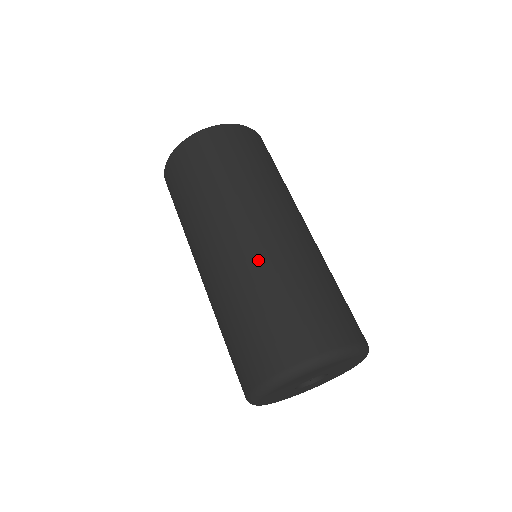
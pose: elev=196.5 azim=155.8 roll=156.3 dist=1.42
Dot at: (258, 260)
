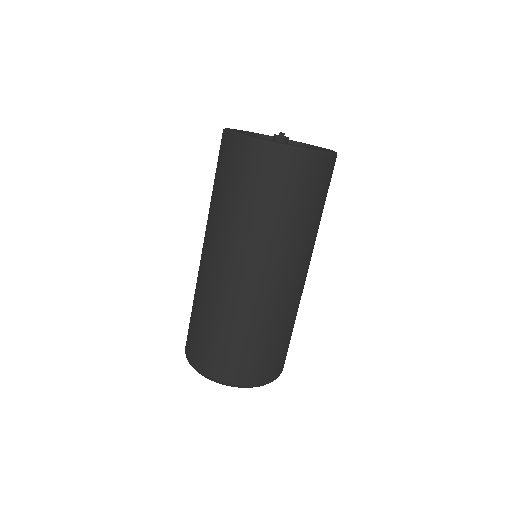
Dot at: (212, 290)
